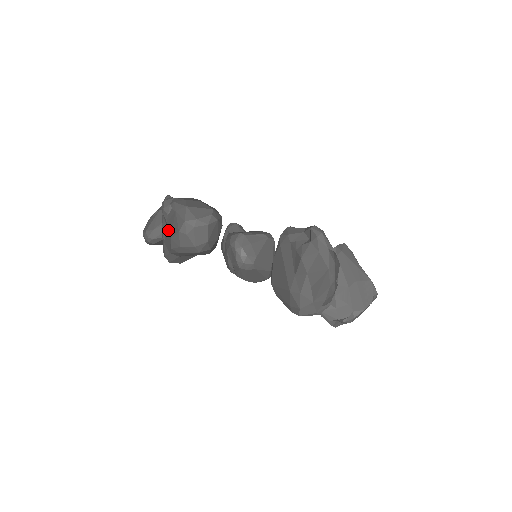
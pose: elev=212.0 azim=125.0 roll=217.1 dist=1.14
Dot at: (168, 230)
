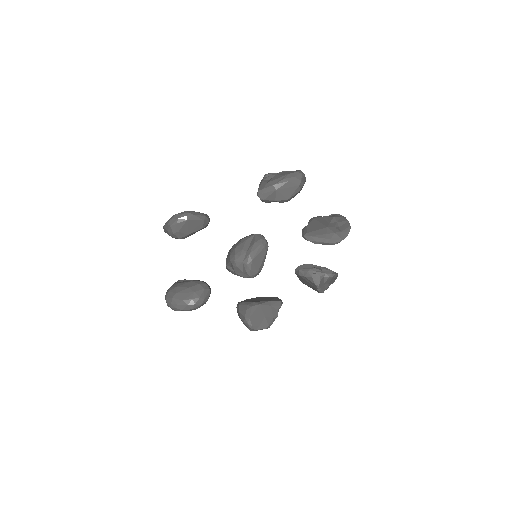
Dot at: (280, 175)
